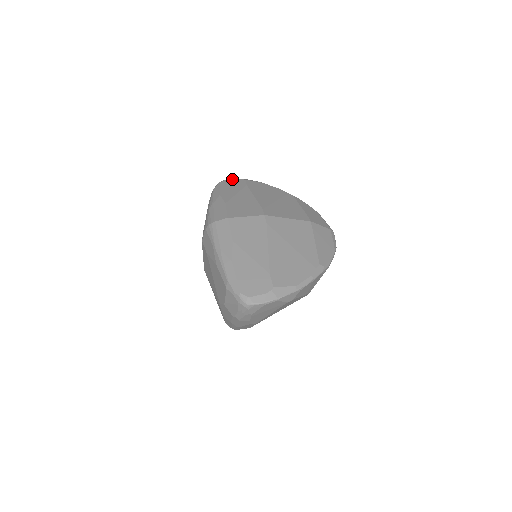
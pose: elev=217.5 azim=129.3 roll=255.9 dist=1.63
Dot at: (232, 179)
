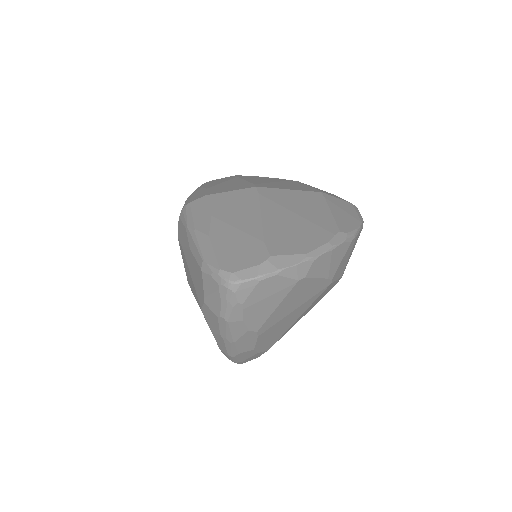
Dot at: occluded
